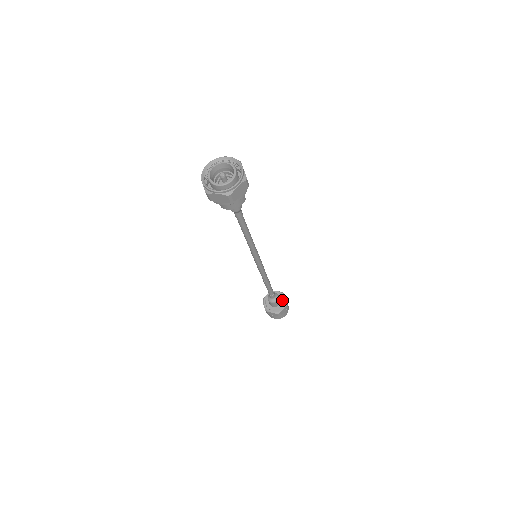
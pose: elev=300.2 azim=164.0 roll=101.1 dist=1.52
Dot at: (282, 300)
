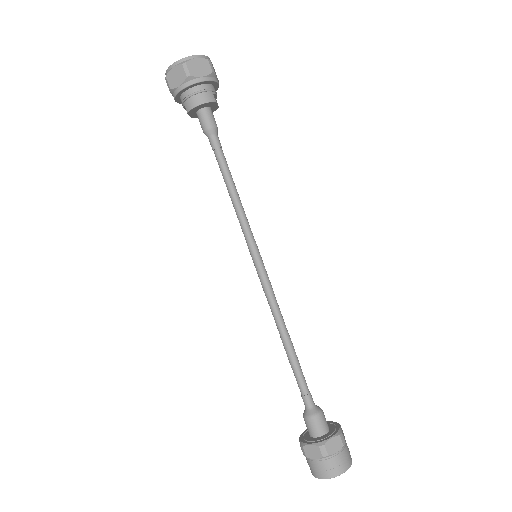
Dot at: (332, 428)
